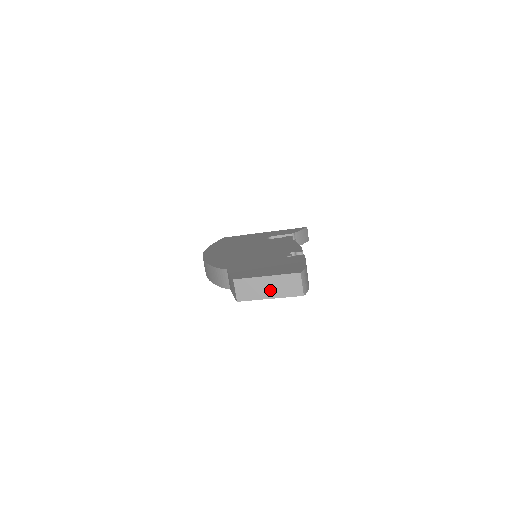
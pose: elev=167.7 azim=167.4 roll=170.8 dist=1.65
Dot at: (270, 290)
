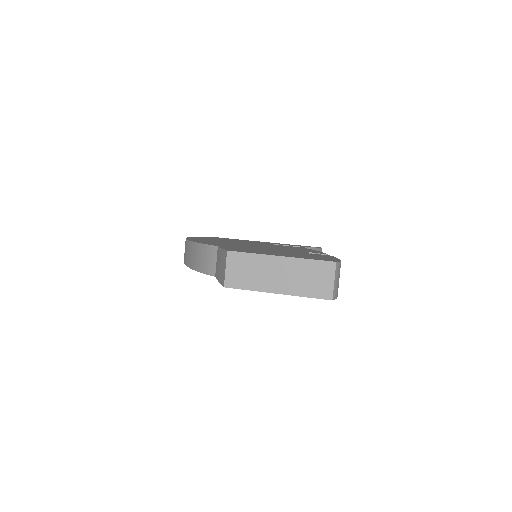
Dot at: (281, 280)
